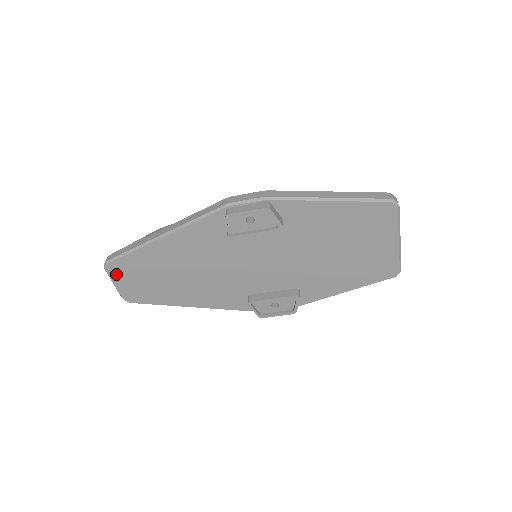
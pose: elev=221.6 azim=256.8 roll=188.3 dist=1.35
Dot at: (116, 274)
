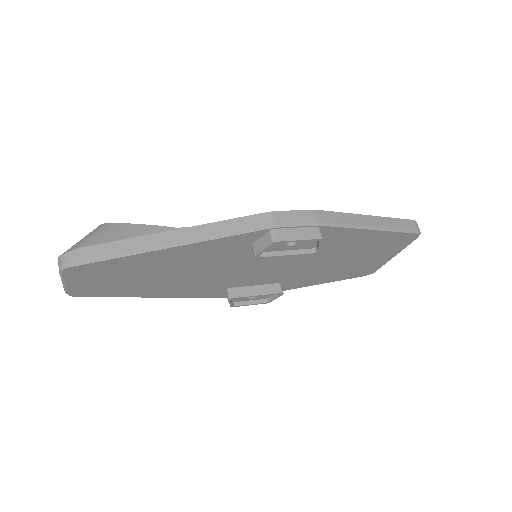
Dot at: (75, 275)
